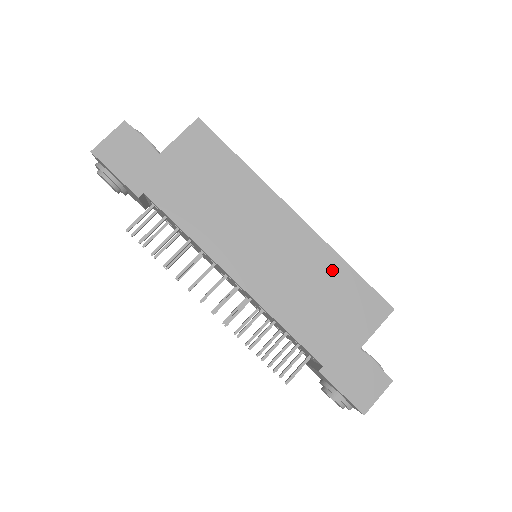
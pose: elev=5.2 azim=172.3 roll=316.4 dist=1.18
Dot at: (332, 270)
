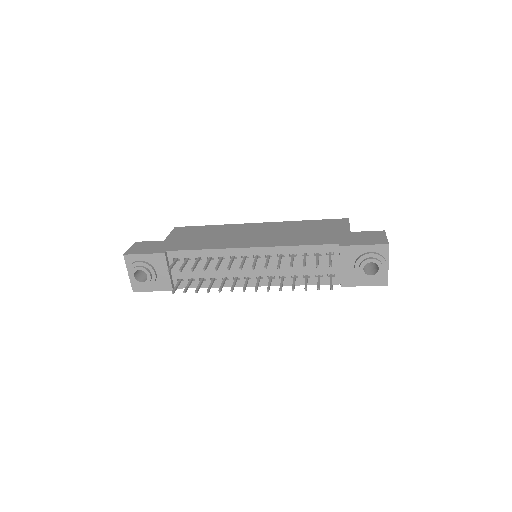
Dot at: (299, 225)
